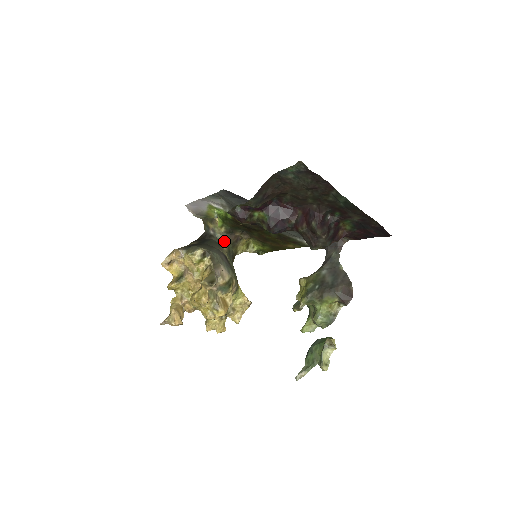
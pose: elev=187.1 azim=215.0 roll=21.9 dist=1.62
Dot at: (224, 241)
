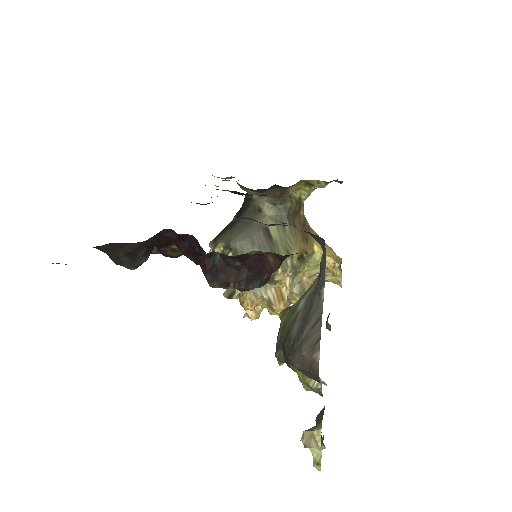
Dot at: (265, 202)
